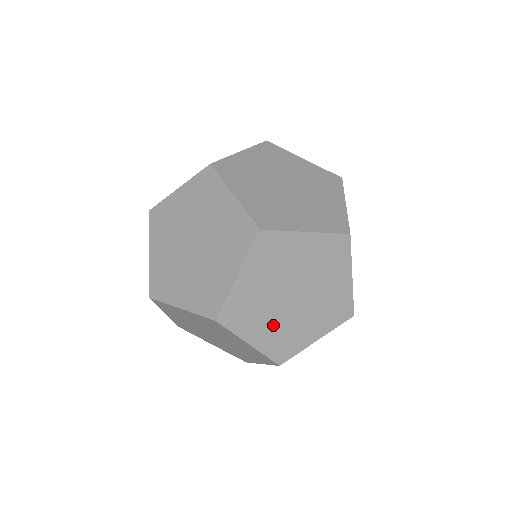
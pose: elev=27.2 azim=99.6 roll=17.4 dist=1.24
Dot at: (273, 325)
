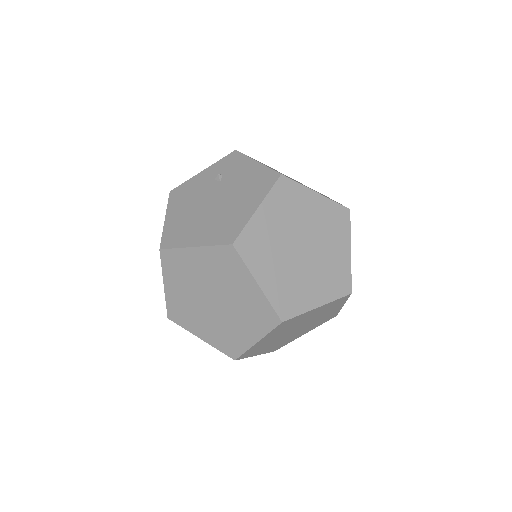
Dot at: (276, 343)
